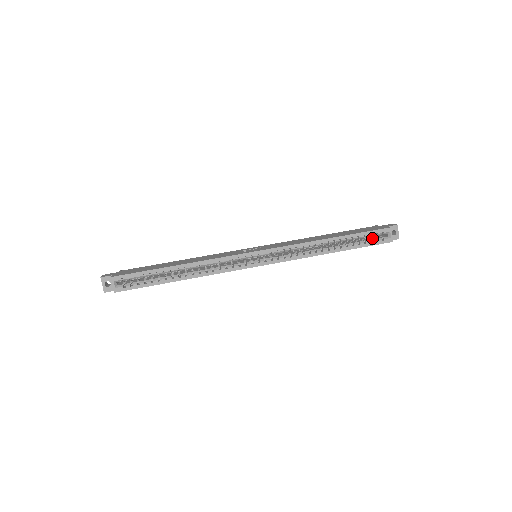
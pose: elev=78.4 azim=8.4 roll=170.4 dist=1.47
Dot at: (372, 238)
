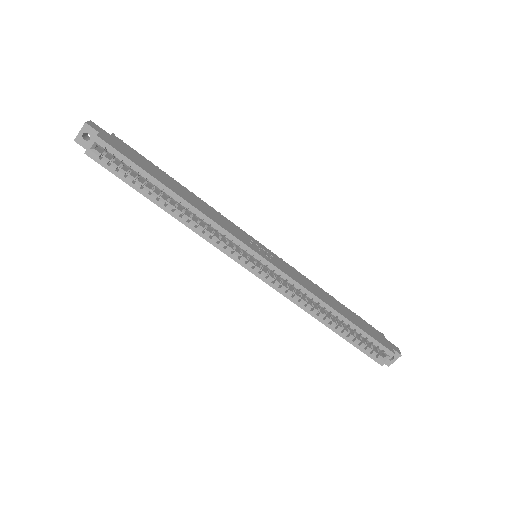
Dot at: (369, 345)
